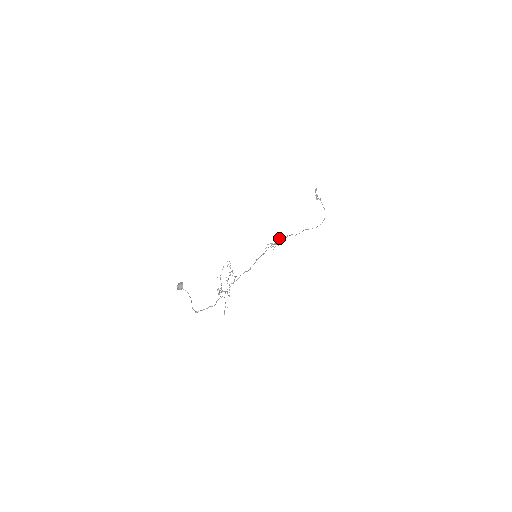
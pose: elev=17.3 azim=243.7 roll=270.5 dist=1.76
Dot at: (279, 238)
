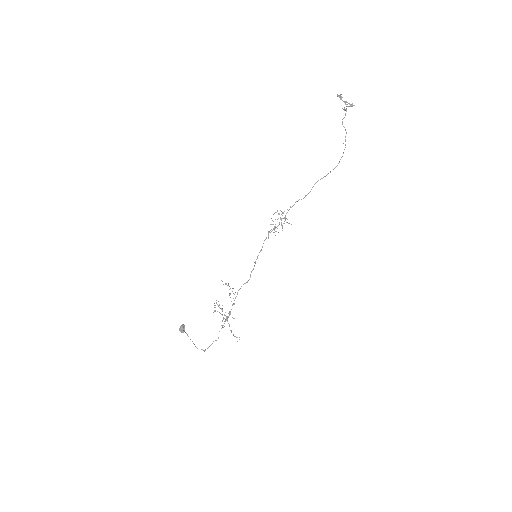
Dot at: occluded
